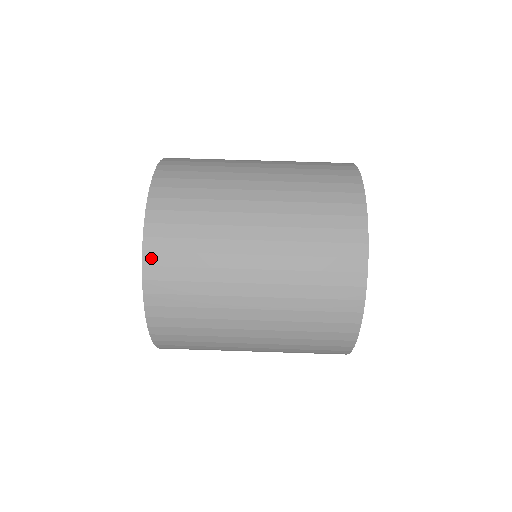
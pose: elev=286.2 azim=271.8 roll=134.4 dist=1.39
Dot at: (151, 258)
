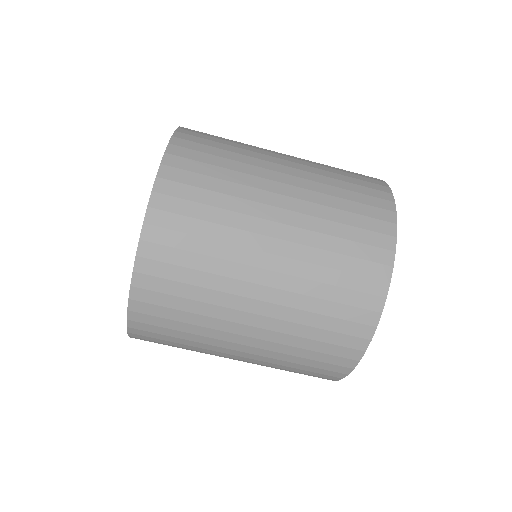
Dot at: occluded
